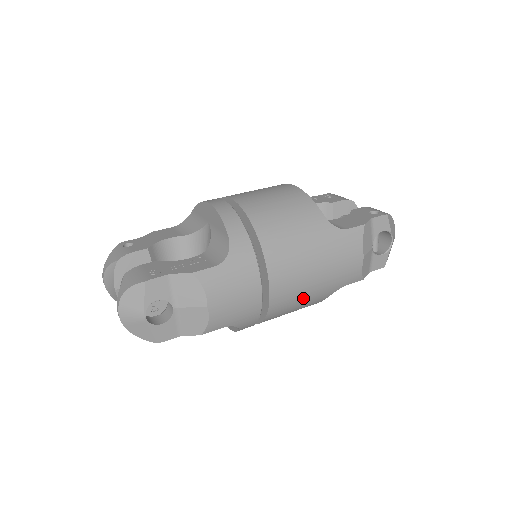
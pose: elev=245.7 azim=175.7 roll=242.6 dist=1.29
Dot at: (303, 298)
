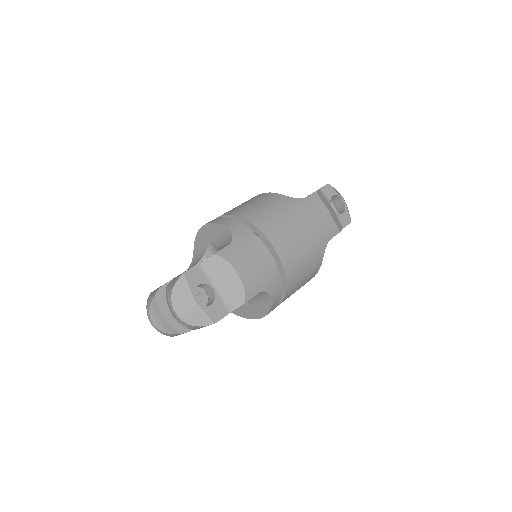
Dot at: (305, 255)
